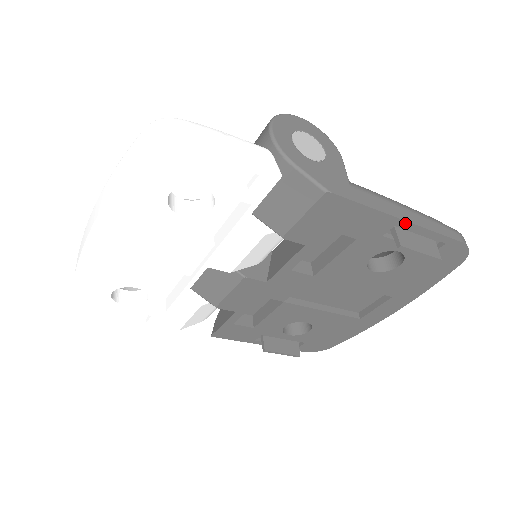
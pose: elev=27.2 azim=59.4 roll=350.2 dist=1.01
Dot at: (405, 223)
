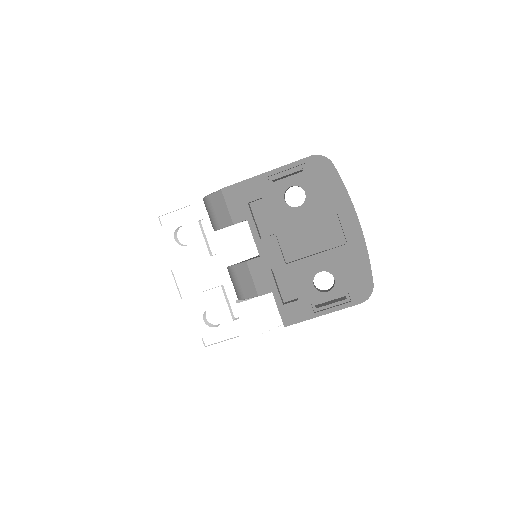
Dot at: (270, 173)
